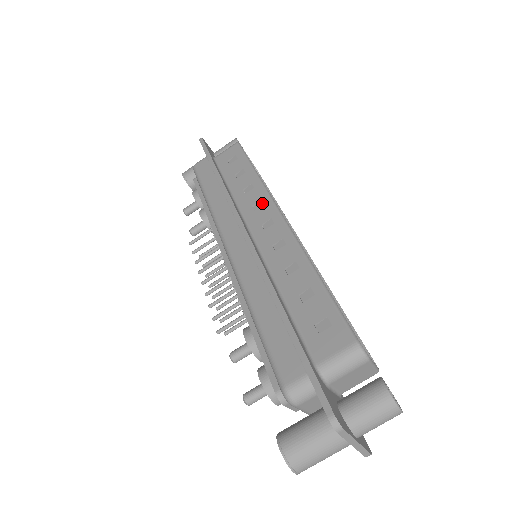
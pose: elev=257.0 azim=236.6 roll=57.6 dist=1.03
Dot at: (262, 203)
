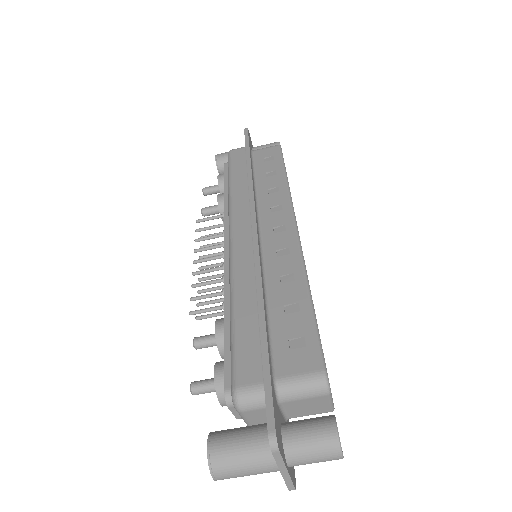
Dot at: (282, 208)
